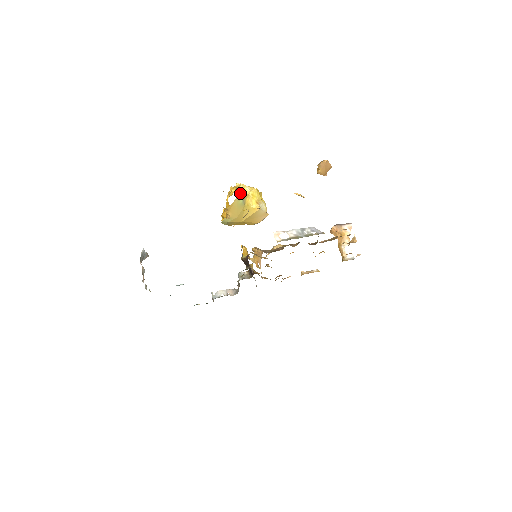
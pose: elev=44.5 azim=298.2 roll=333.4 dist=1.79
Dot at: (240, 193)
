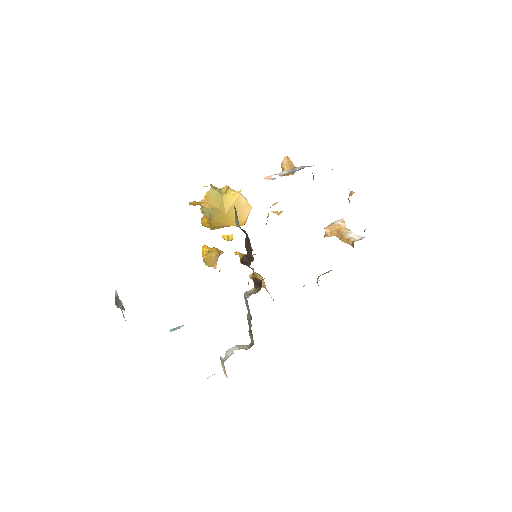
Dot at: (213, 186)
